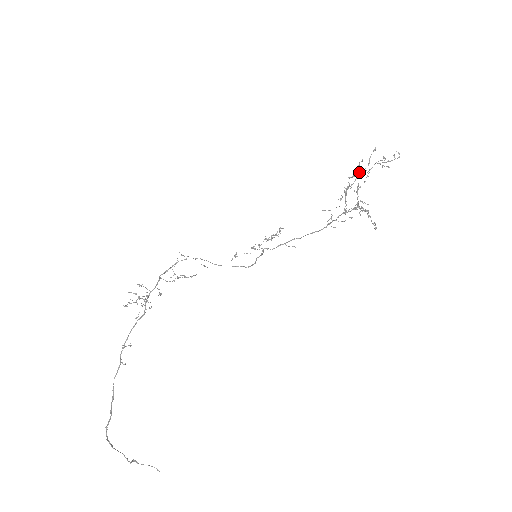
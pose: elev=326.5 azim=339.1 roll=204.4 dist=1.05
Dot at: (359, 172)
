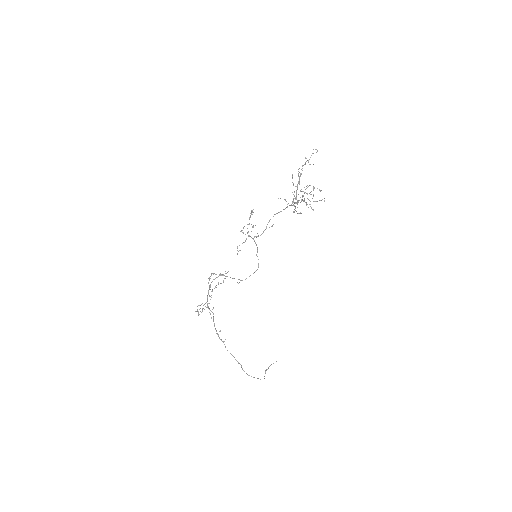
Dot at: occluded
